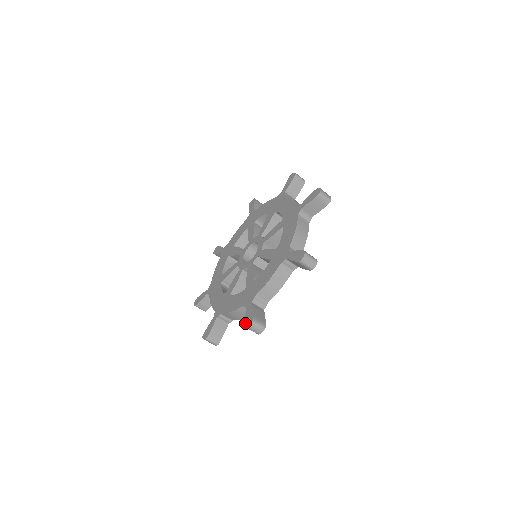
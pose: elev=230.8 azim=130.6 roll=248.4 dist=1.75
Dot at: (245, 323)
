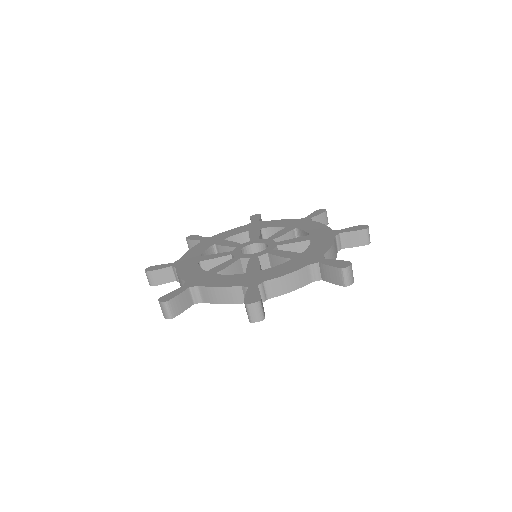
Dot at: (339, 266)
